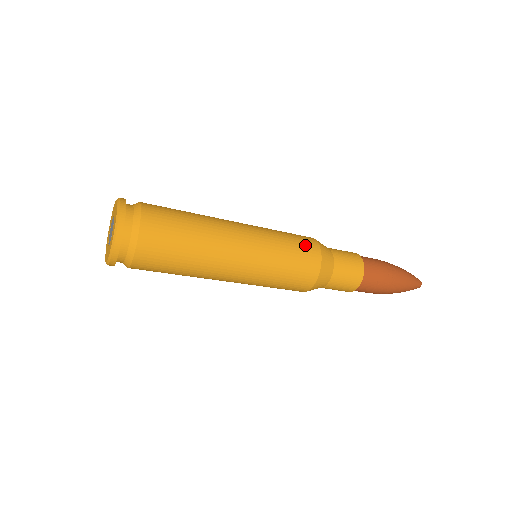
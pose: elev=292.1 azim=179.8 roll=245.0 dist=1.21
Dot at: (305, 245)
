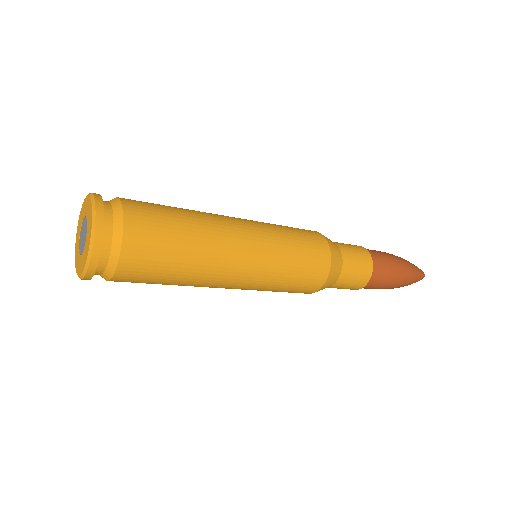
Dot at: (306, 231)
